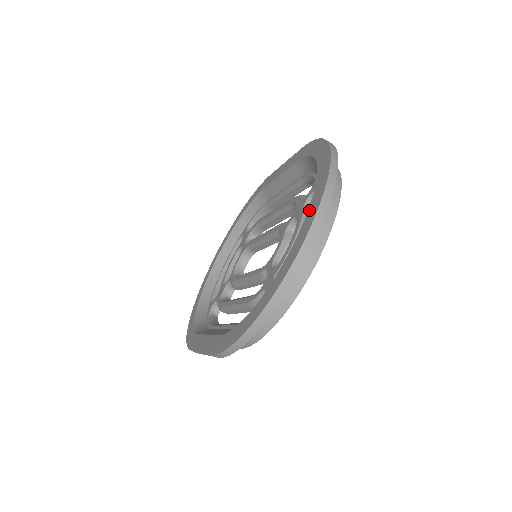
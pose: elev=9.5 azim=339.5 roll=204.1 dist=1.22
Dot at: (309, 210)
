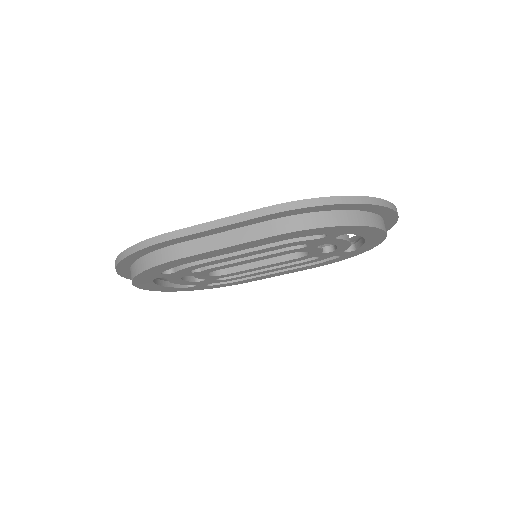
Dot at: occluded
